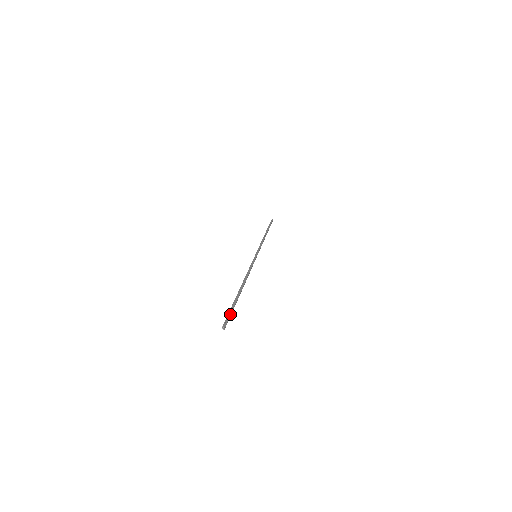
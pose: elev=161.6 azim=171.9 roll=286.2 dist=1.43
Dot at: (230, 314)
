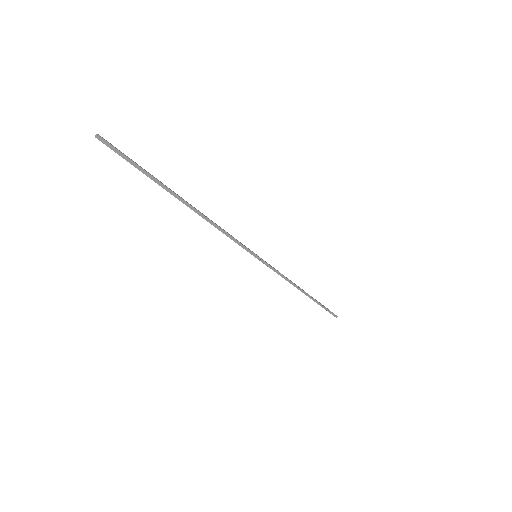
Dot at: occluded
